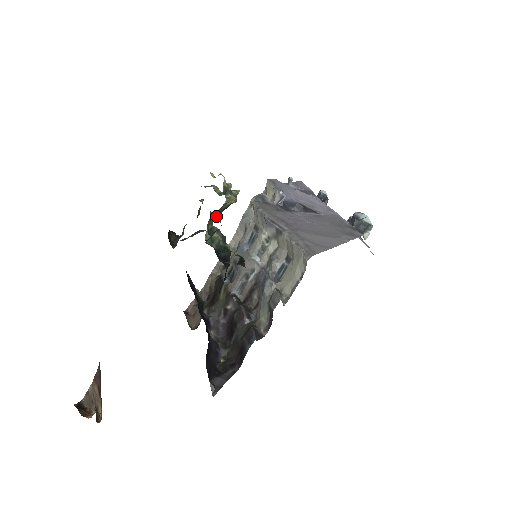
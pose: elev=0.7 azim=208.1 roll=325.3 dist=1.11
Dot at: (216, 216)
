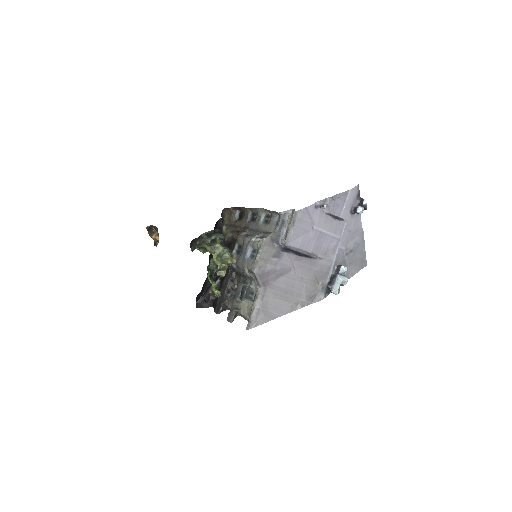
Dot at: (212, 270)
